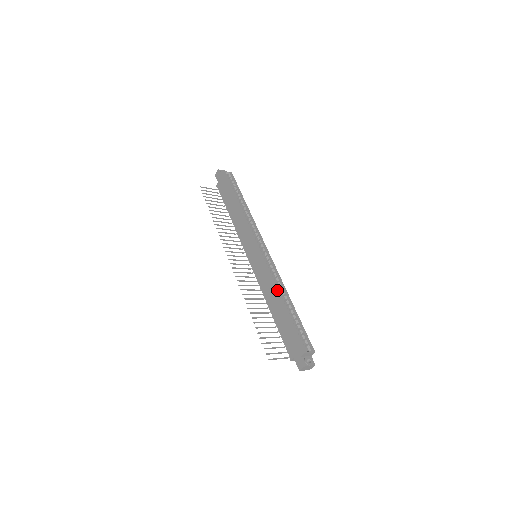
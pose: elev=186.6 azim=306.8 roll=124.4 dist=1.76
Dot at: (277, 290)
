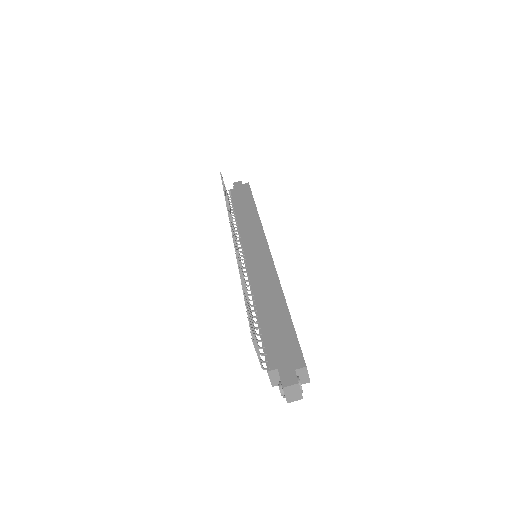
Dot at: (282, 290)
